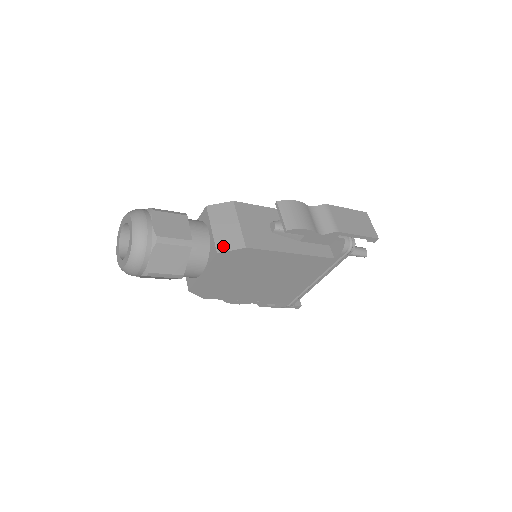
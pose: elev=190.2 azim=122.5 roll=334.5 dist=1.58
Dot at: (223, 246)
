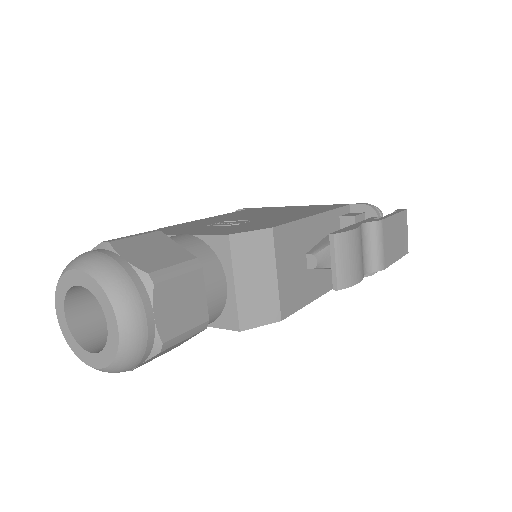
Dot at: (250, 318)
